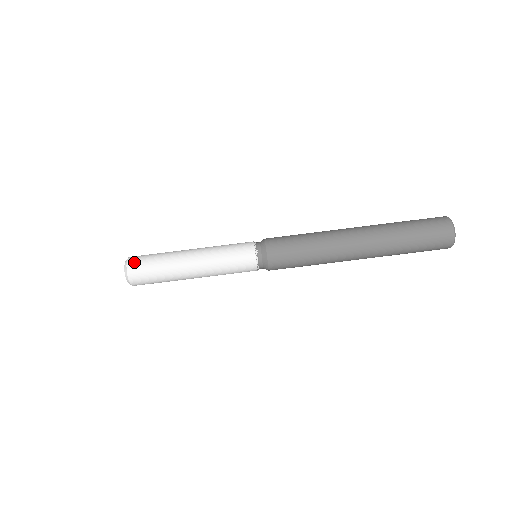
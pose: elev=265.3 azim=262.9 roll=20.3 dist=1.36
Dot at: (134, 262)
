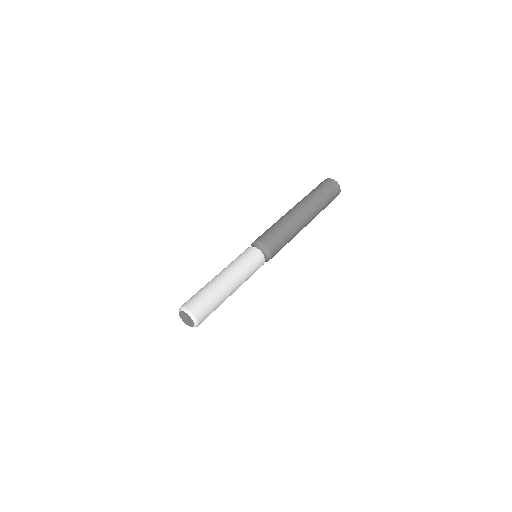
Dot at: (190, 304)
